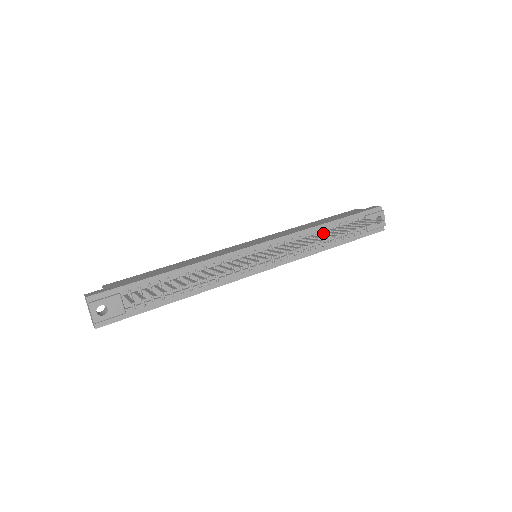
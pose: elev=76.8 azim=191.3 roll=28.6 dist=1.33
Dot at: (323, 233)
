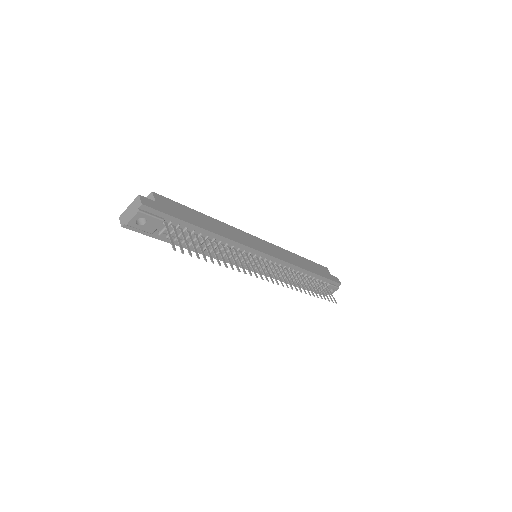
Dot at: (301, 275)
